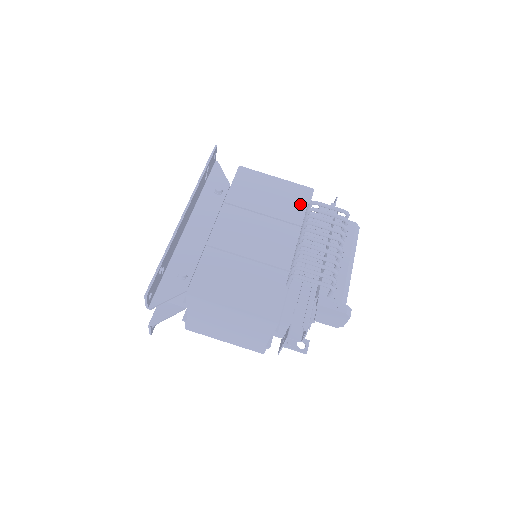
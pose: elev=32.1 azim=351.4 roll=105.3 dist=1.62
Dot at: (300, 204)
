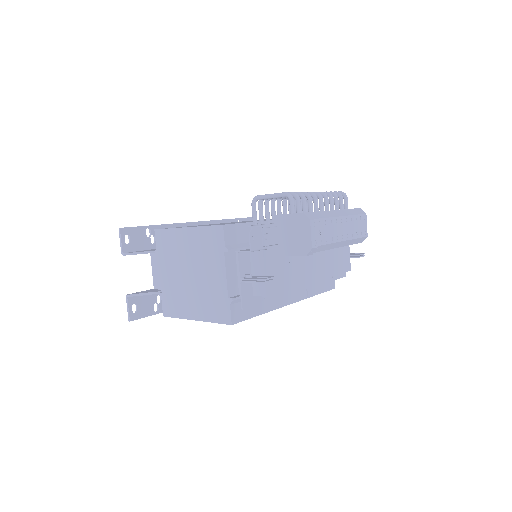
Dot at: occluded
